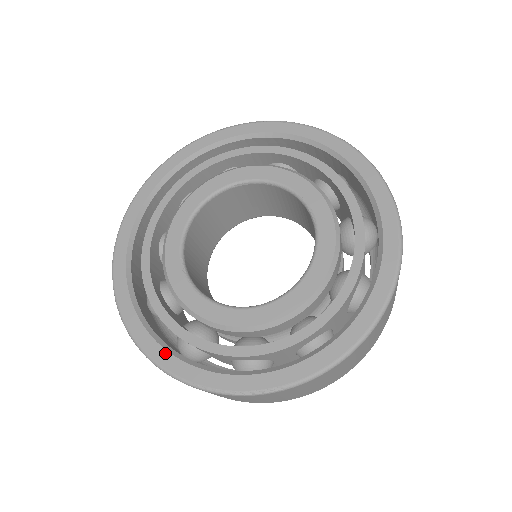
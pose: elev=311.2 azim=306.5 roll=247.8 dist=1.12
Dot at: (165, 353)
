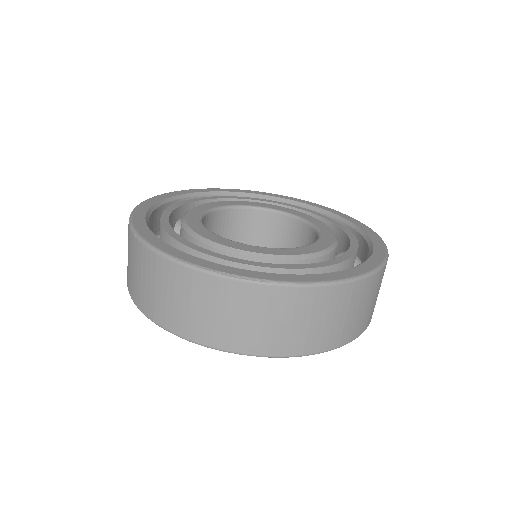
Dot at: (163, 243)
